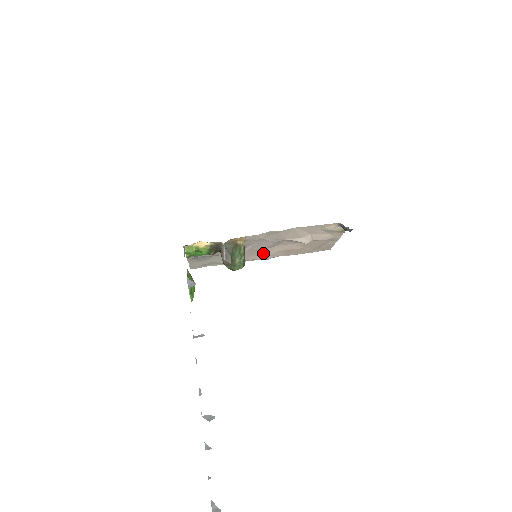
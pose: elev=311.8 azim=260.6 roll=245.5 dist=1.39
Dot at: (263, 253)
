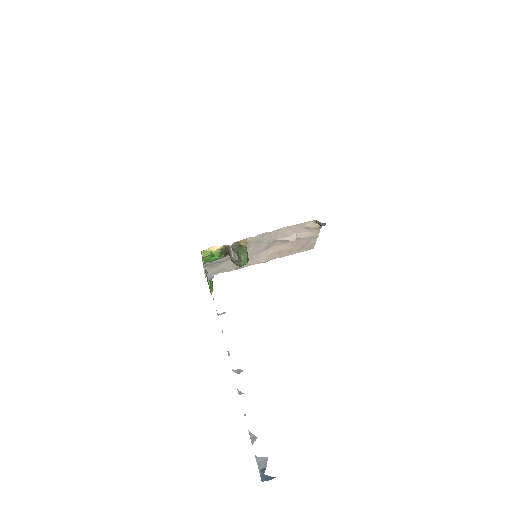
Dot at: (261, 256)
